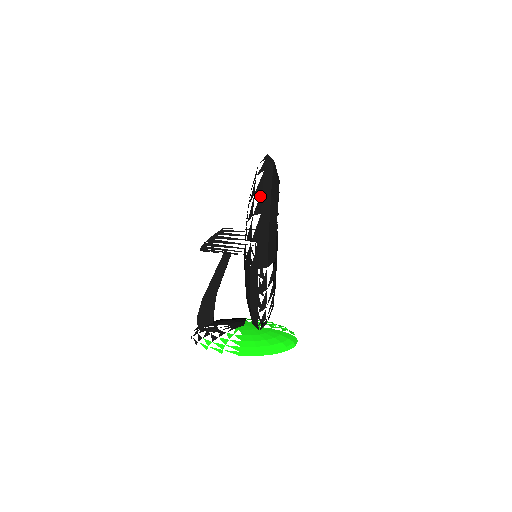
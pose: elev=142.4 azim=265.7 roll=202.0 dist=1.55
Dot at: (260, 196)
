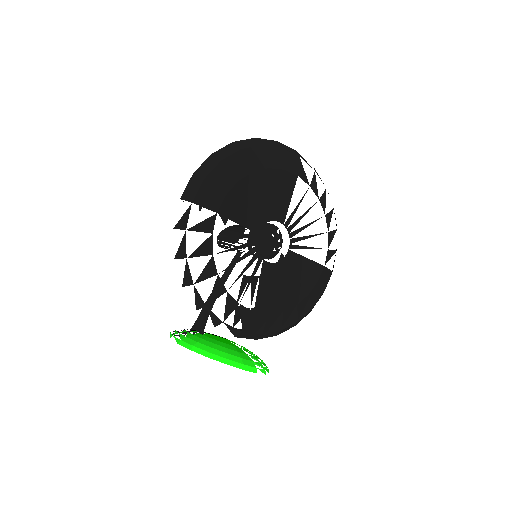
Dot at: (227, 147)
